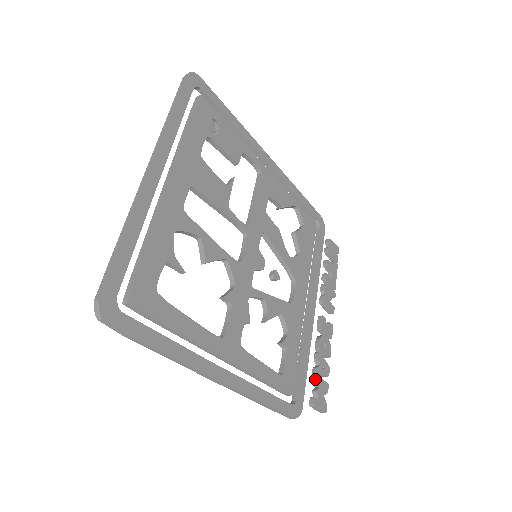
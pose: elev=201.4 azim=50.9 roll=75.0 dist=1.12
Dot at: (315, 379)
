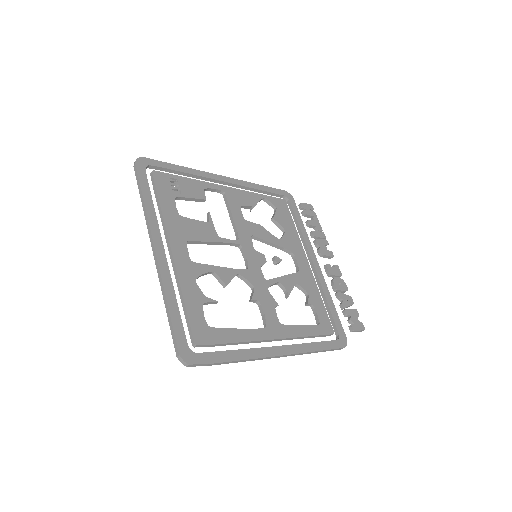
Dot at: (345, 312)
